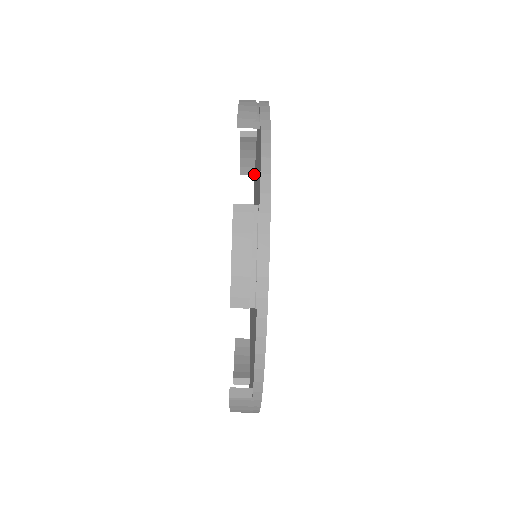
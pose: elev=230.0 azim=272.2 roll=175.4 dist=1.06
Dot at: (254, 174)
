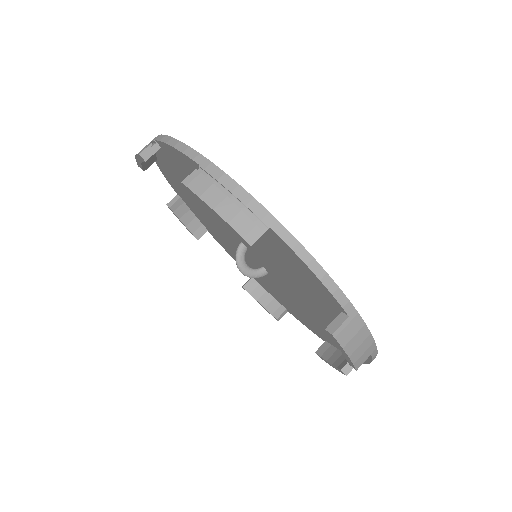
Dot at: (207, 230)
